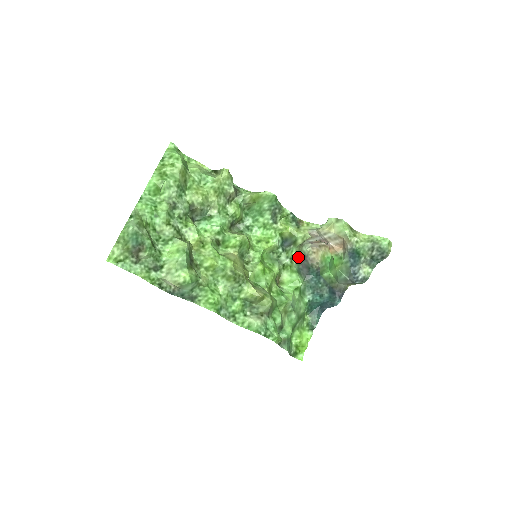
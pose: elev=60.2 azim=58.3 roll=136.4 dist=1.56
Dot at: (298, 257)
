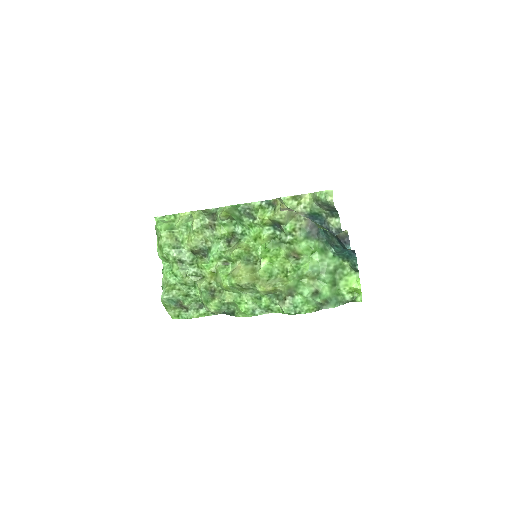
Dot at: (301, 224)
